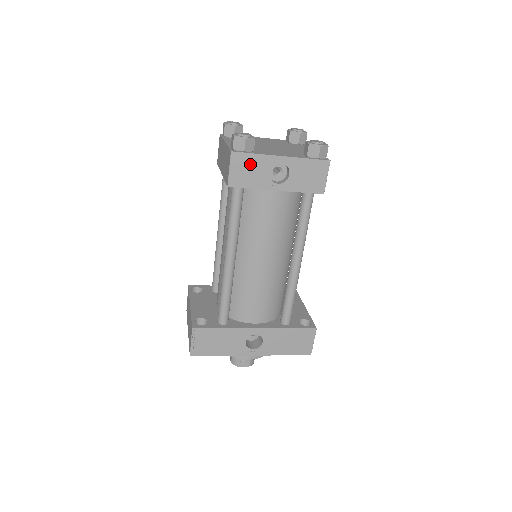
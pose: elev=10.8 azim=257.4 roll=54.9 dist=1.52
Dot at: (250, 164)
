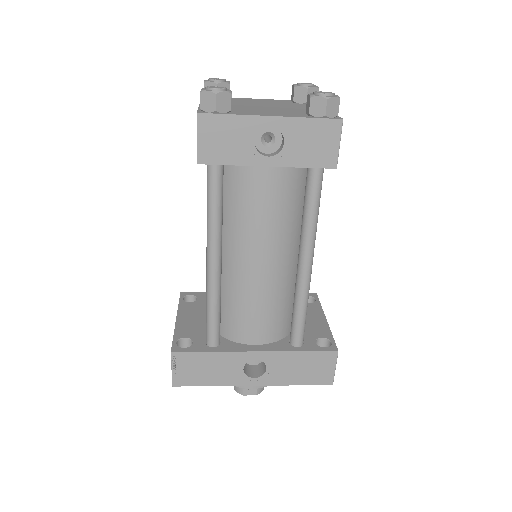
Dot at: (226, 130)
